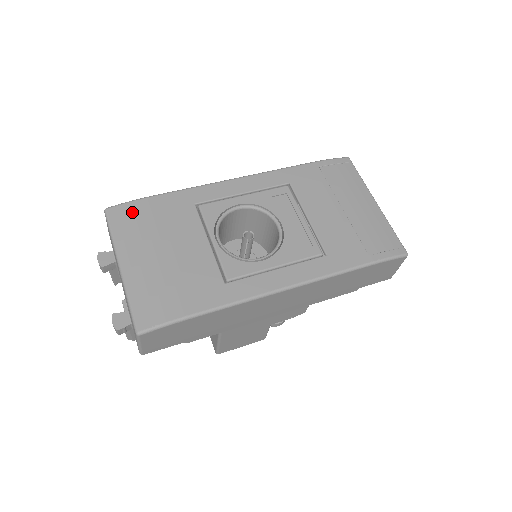
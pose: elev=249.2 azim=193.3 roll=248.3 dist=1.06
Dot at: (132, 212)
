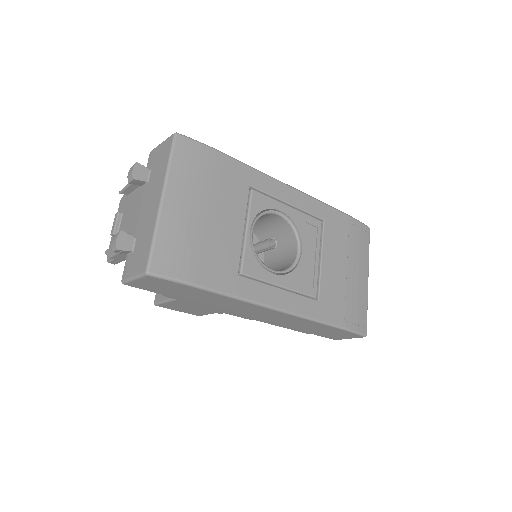
Dot at: (198, 154)
